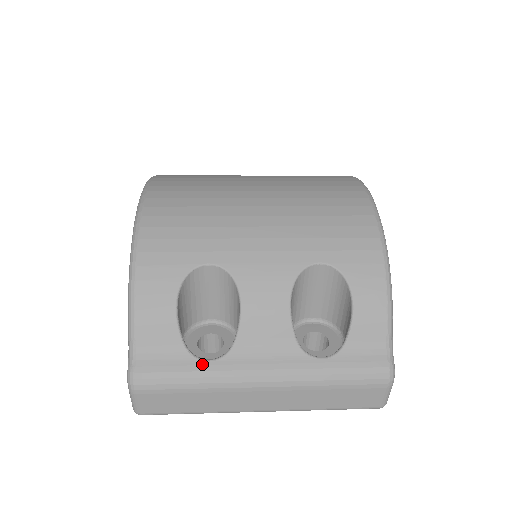
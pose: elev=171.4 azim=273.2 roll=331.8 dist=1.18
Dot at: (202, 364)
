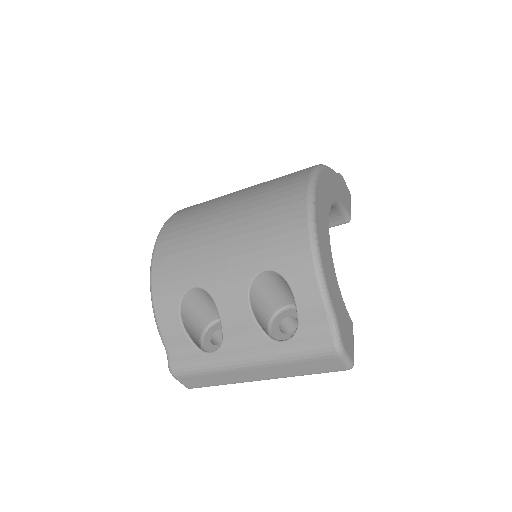
Dot at: (206, 356)
